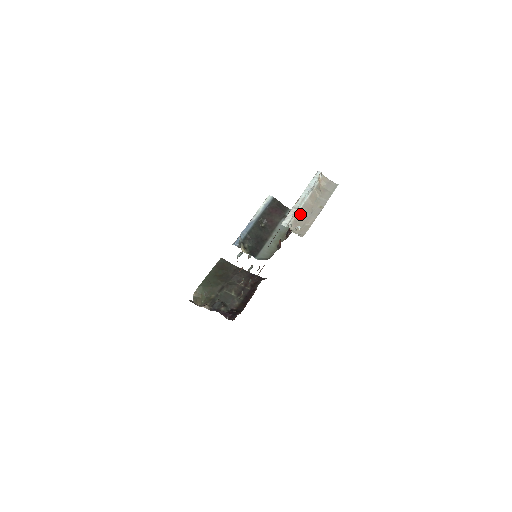
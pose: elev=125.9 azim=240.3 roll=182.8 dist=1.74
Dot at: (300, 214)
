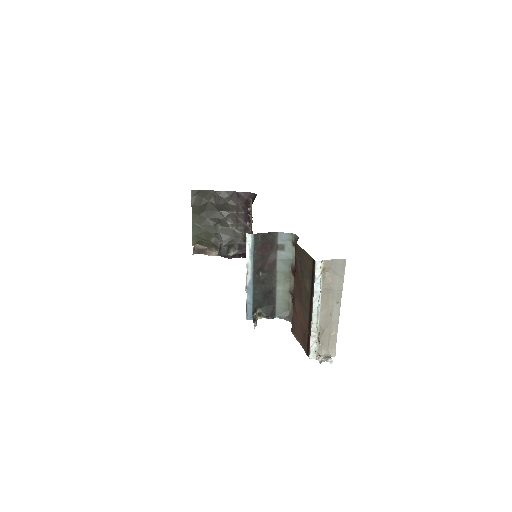
Dot at: (321, 330)
